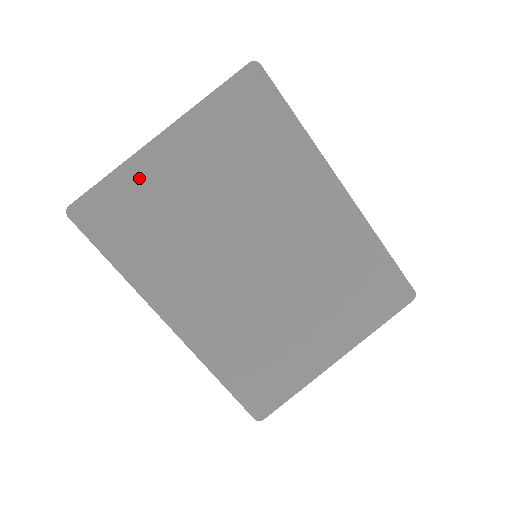
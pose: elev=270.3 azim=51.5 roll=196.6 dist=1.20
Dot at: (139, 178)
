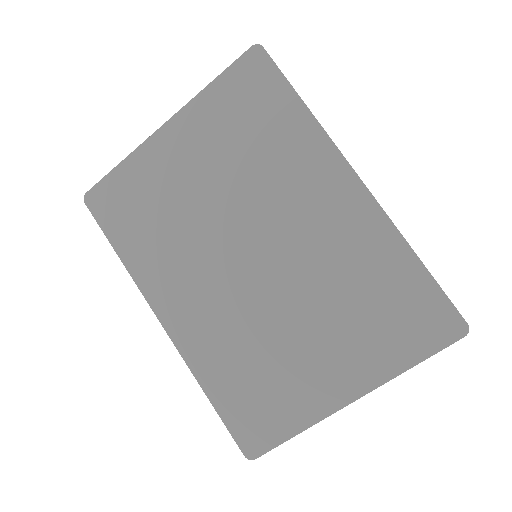
Dot at: (142, 166)
